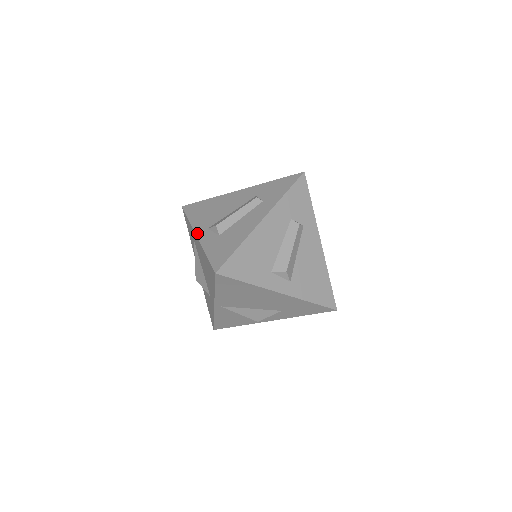
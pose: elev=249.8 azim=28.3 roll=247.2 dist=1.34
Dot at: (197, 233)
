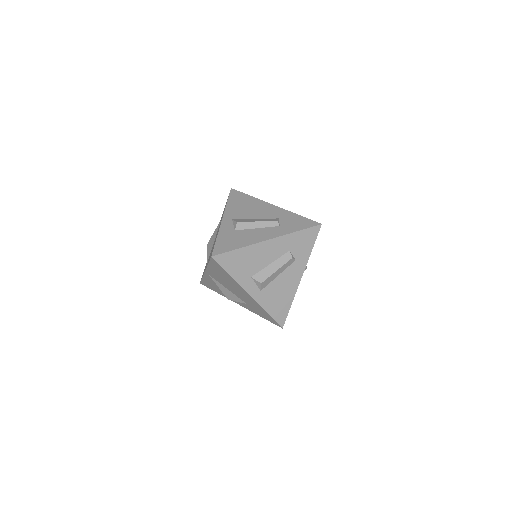
Dot at: (224, 218)
